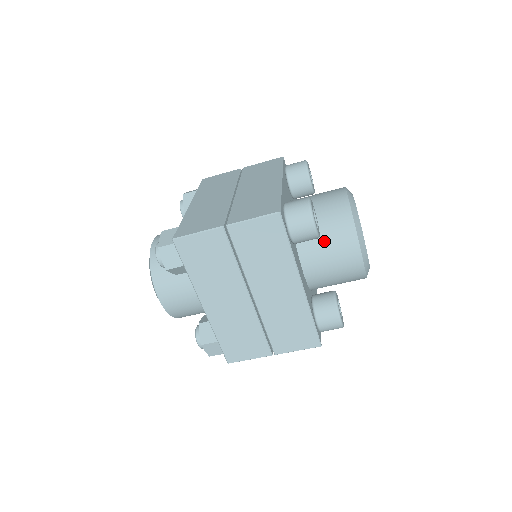
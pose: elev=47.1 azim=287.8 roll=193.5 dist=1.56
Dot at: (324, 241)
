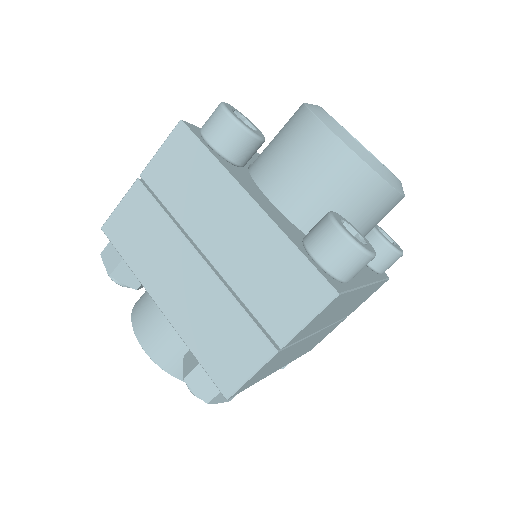
Dot at: (281, 151)
